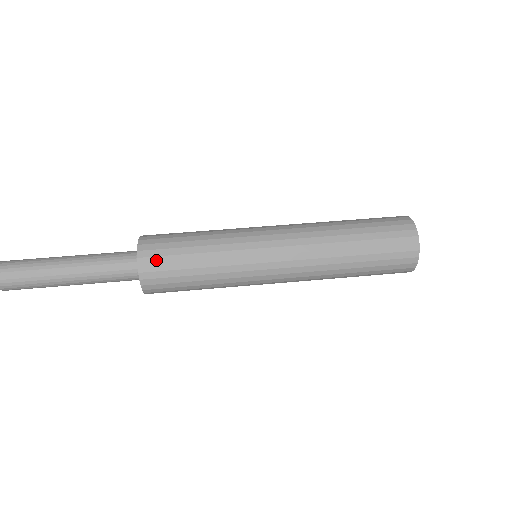
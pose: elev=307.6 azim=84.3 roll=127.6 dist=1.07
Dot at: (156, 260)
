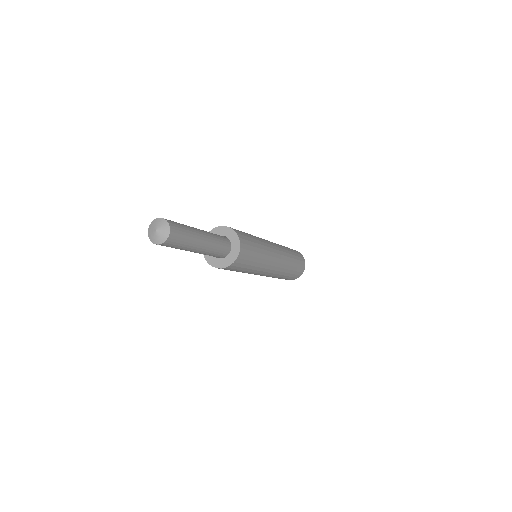
Dot at: (245, 242)
